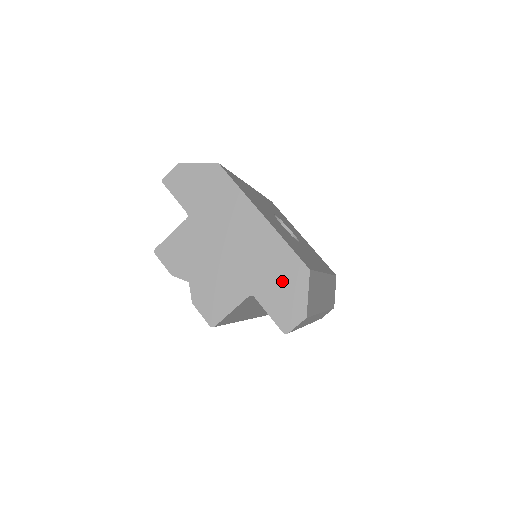
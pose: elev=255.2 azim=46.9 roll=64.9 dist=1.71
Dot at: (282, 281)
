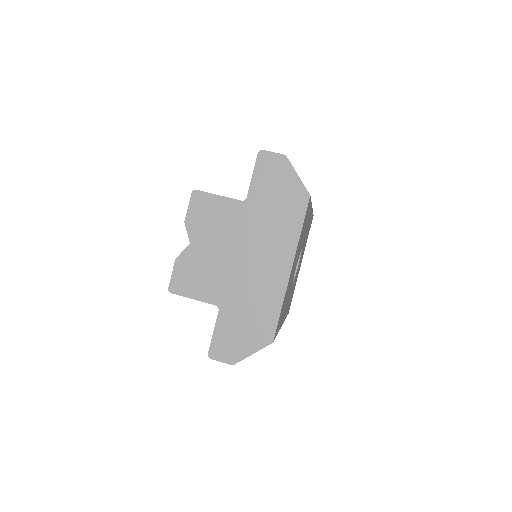
Dot at: (248, 325)
